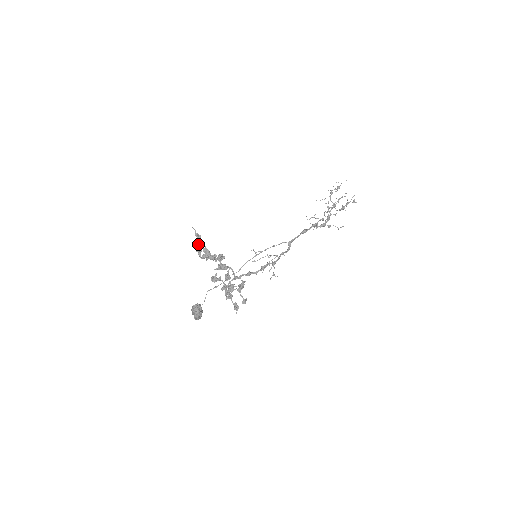
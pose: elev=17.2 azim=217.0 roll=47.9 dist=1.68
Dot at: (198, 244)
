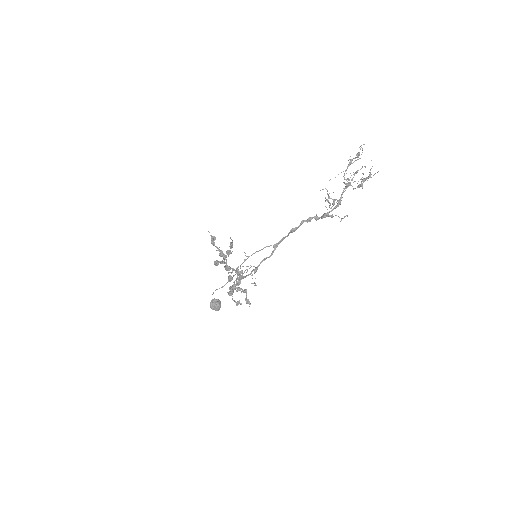
Dot at: (214, 245)
